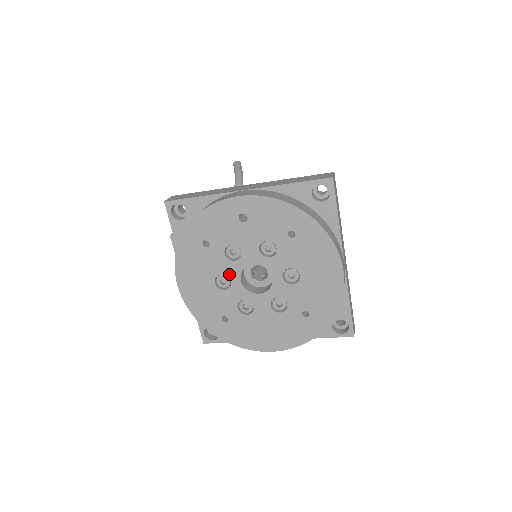
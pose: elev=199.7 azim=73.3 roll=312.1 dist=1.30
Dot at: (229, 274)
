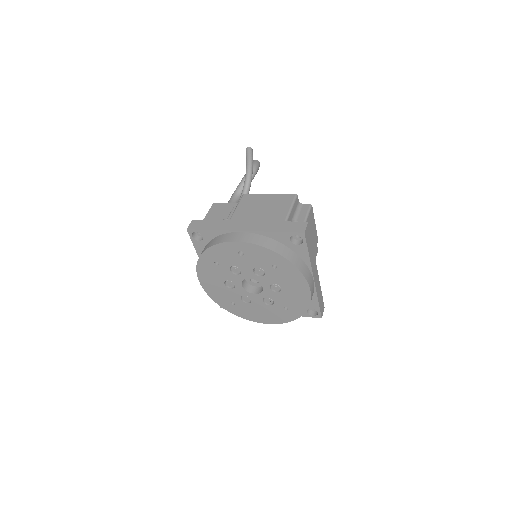
Dot at: (234, 281)
